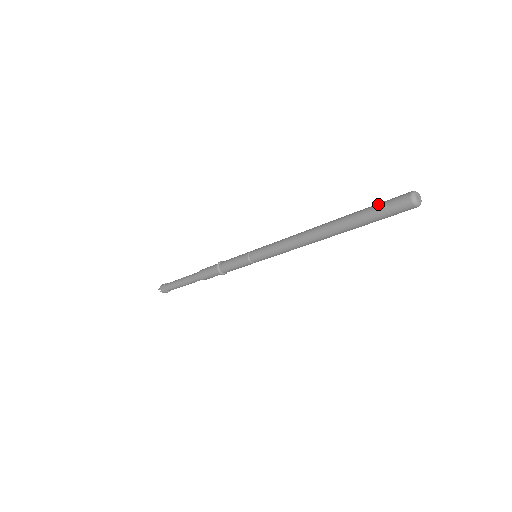
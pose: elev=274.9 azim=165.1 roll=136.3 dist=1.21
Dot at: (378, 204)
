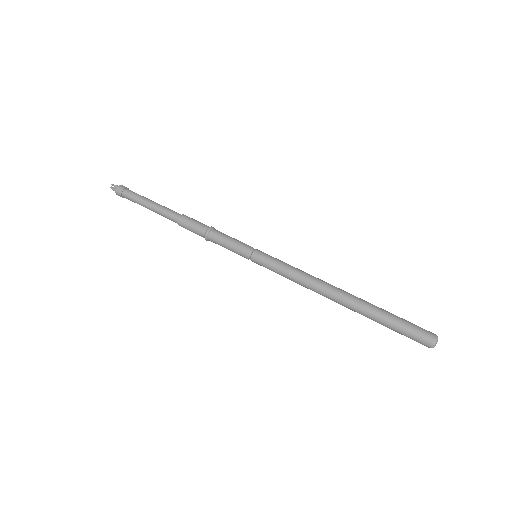
Dot at: occluded
